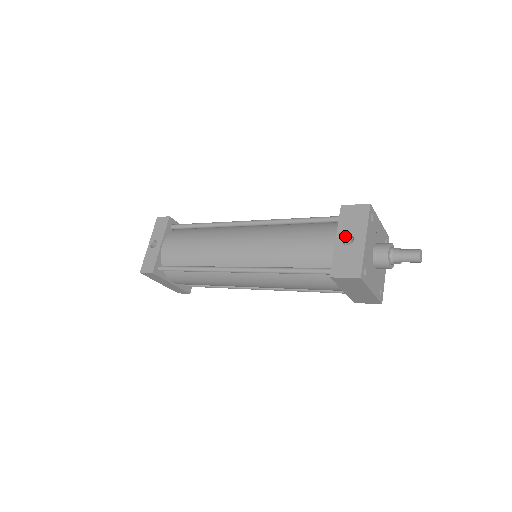
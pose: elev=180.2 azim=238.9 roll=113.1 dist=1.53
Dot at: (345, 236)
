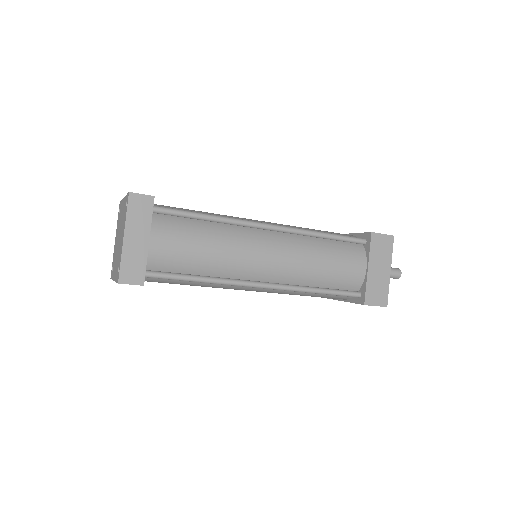
Dot at: occluded
